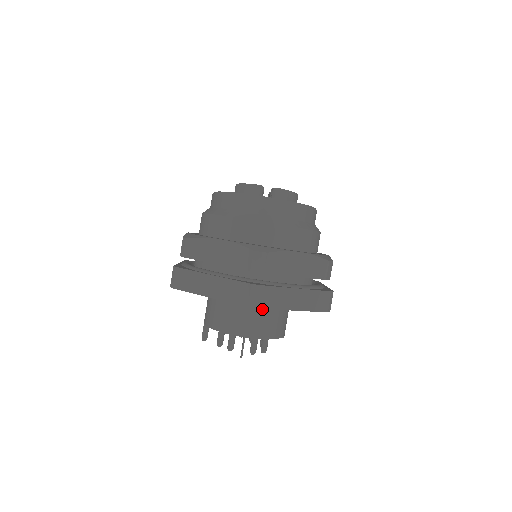
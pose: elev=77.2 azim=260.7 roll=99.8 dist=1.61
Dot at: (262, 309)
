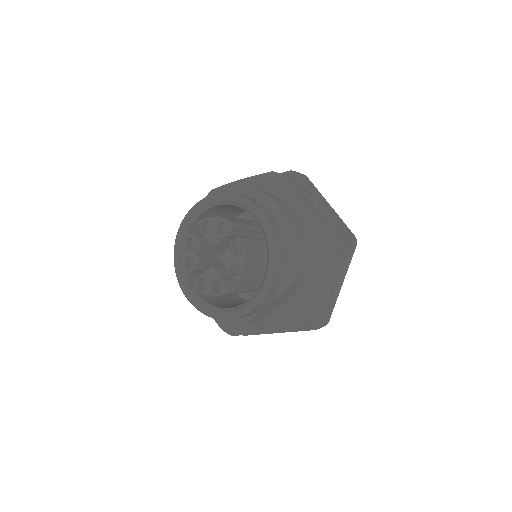
Dot at: occluded
